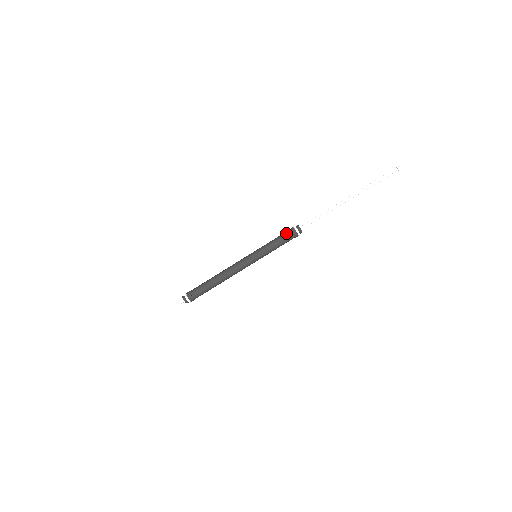
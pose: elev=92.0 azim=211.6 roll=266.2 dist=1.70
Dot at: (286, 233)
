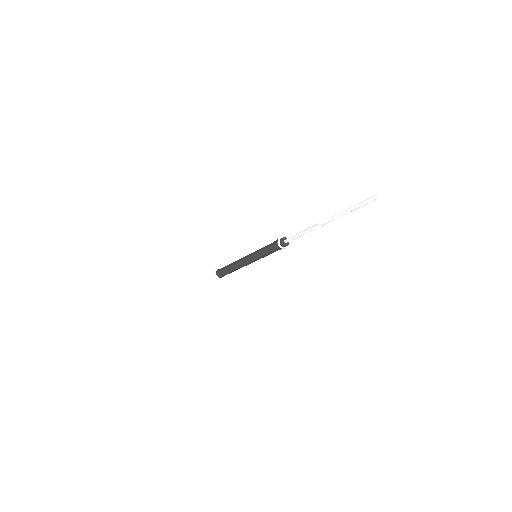
Dot at: (274, 242)
